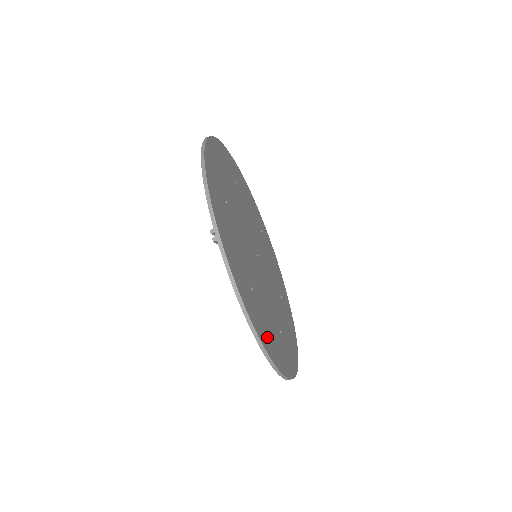
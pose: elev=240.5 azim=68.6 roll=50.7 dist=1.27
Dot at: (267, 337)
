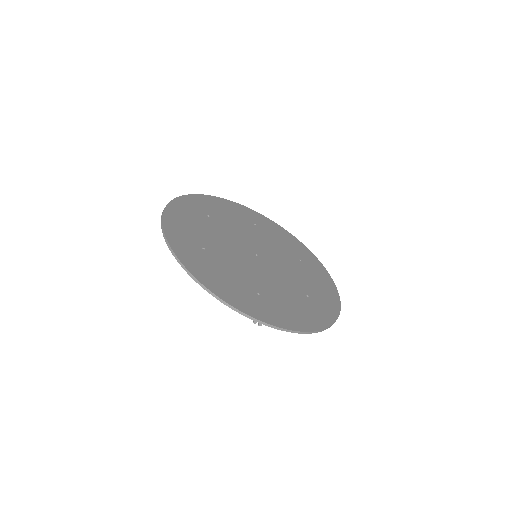
Dot at: (204, 271)
